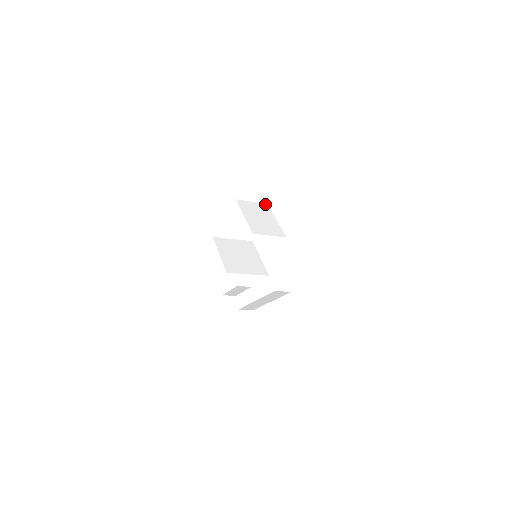
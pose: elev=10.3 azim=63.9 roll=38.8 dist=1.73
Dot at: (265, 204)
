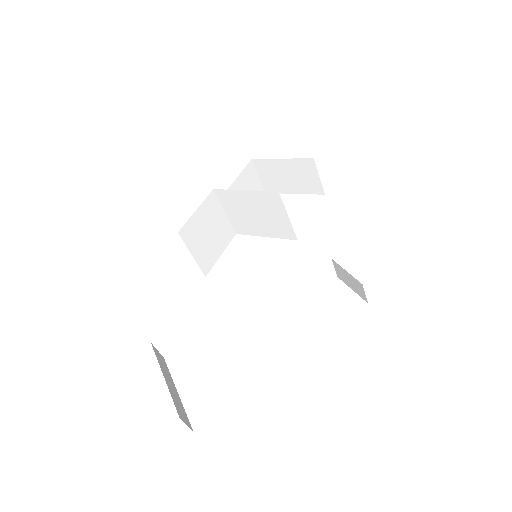
Dot at: (236, 231)
